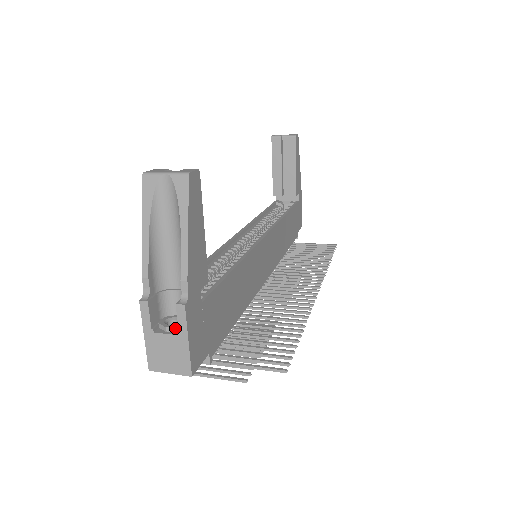
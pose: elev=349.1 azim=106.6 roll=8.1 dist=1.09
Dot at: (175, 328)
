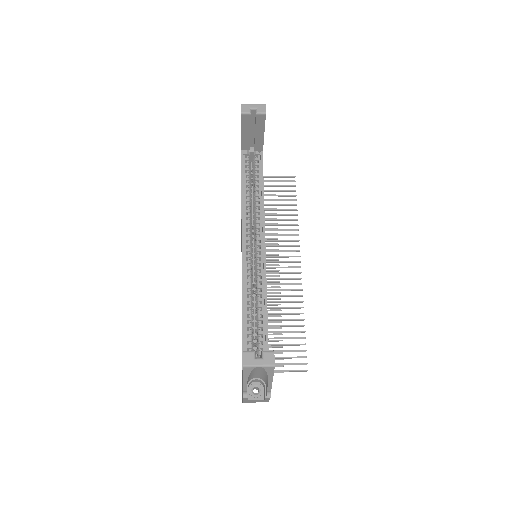
Dot at: (260, 396)
